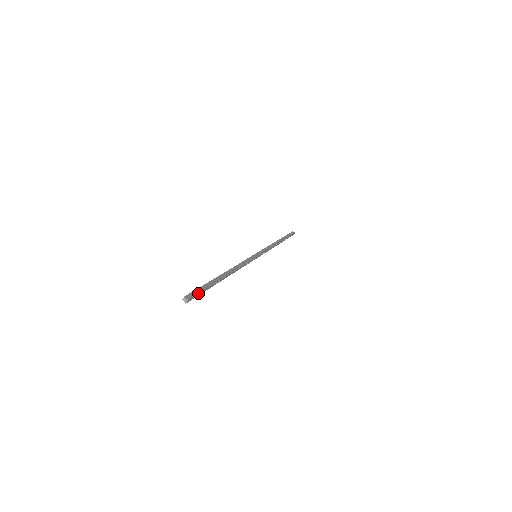
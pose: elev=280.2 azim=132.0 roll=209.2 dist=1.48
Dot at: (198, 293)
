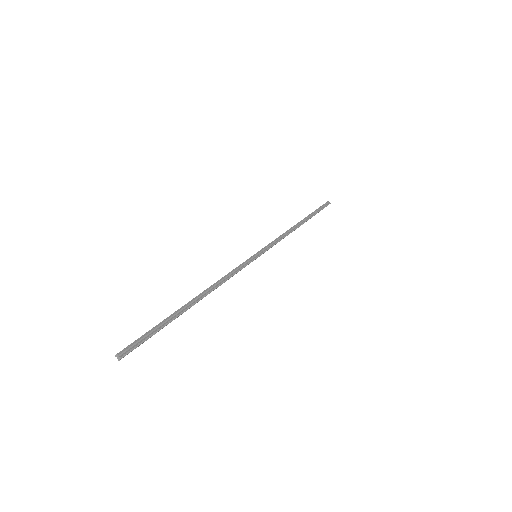
Dot at: (140, 343)
